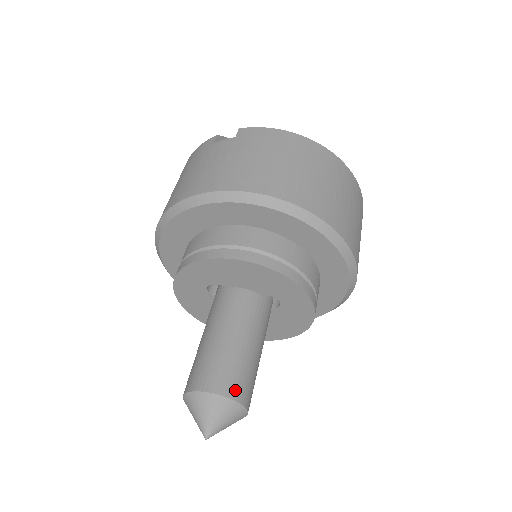
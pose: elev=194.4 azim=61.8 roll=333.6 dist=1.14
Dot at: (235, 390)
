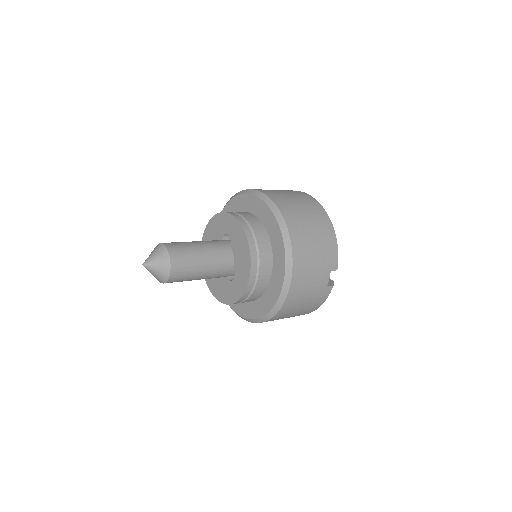
Dot at: occluded
